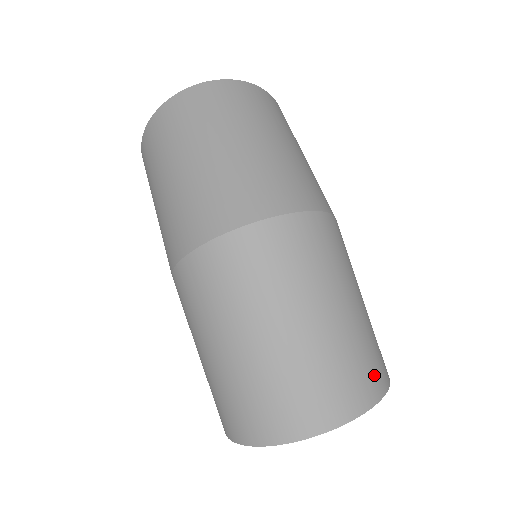
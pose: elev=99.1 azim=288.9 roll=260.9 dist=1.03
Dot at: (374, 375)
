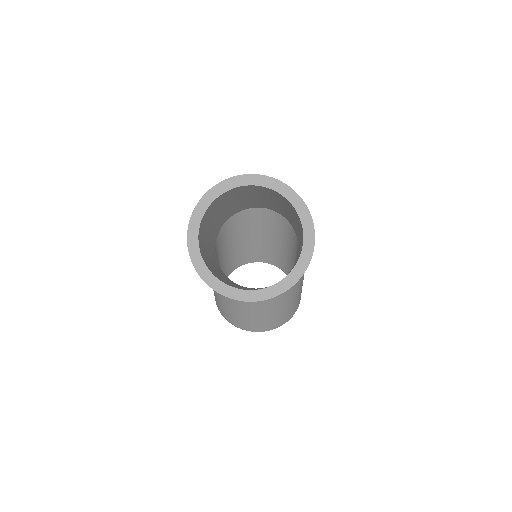
Dot at: occluded
